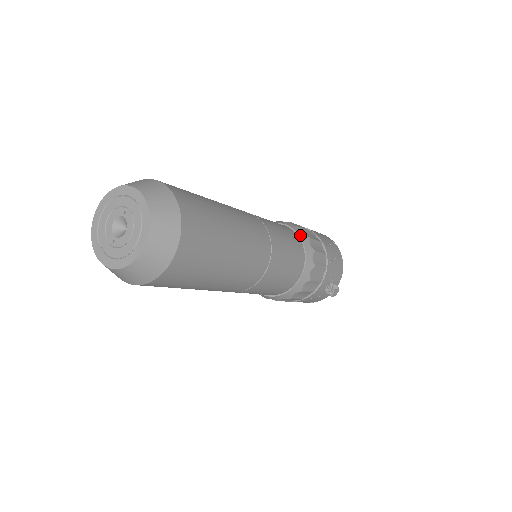
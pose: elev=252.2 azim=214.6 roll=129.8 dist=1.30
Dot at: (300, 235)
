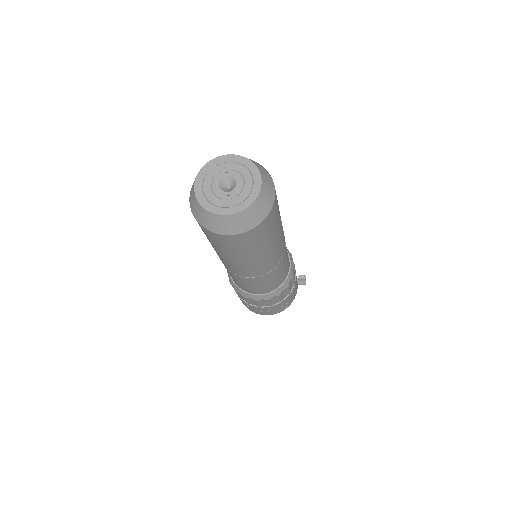
Dot at: occluded
